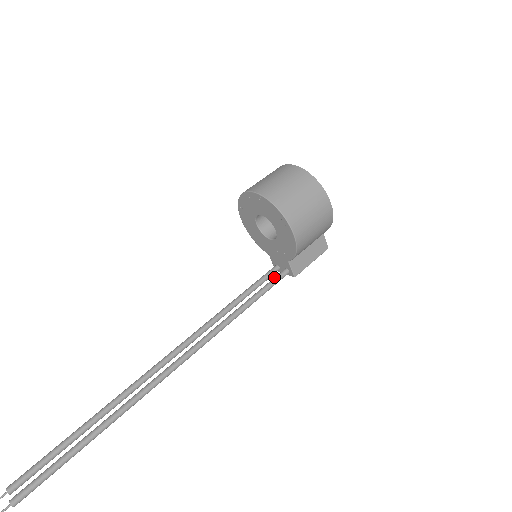
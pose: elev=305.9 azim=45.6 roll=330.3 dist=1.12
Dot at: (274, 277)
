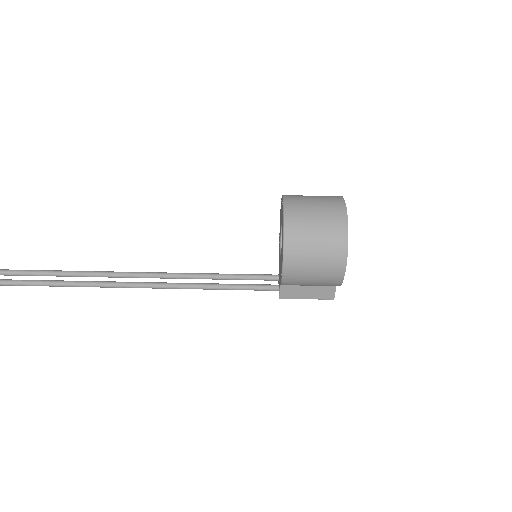
Dot at: (262, 284)
